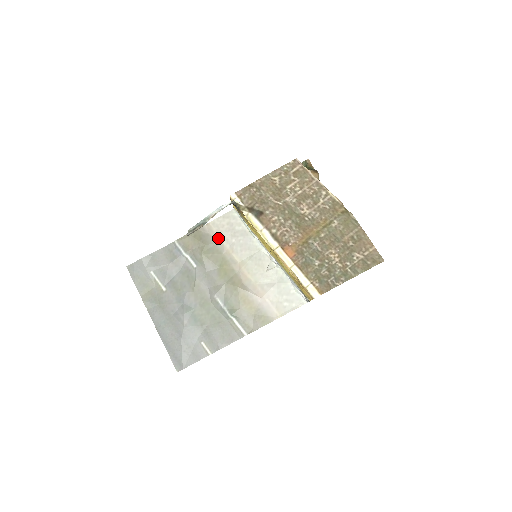
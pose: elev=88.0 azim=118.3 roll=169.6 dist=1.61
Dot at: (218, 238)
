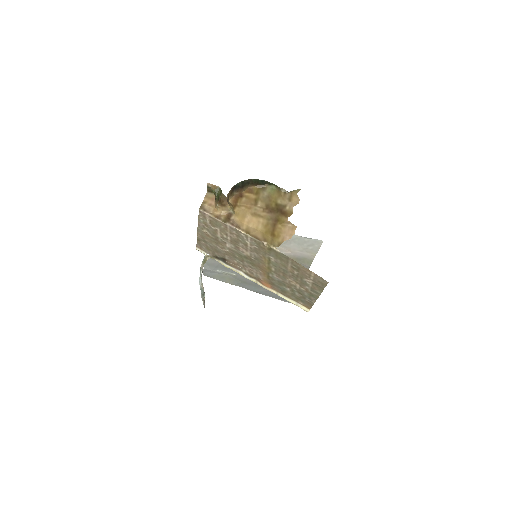
Dot at: occluded
